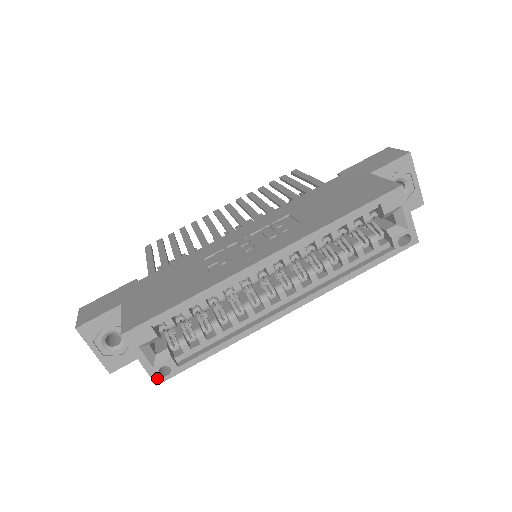
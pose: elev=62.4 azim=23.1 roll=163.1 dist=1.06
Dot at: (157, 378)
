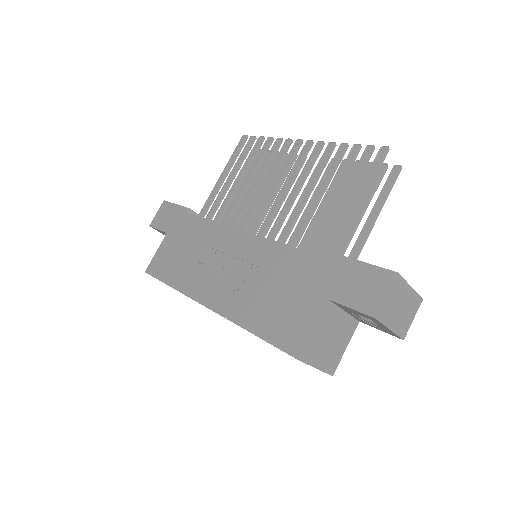
Dot at: occluded
